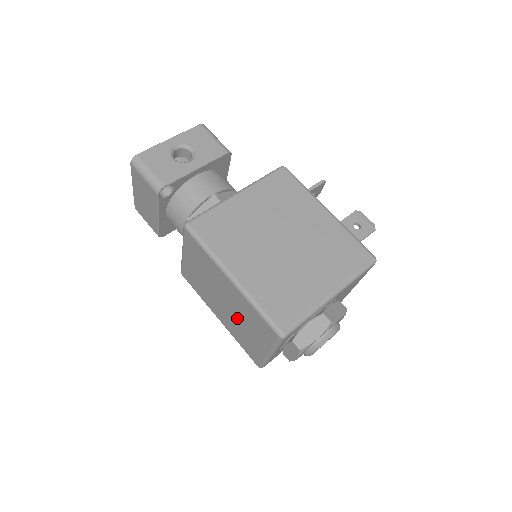
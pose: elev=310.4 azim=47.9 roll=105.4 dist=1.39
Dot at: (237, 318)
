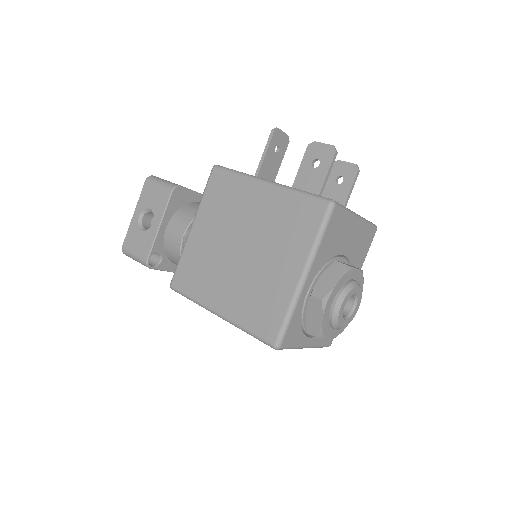
Dot at: occluded
